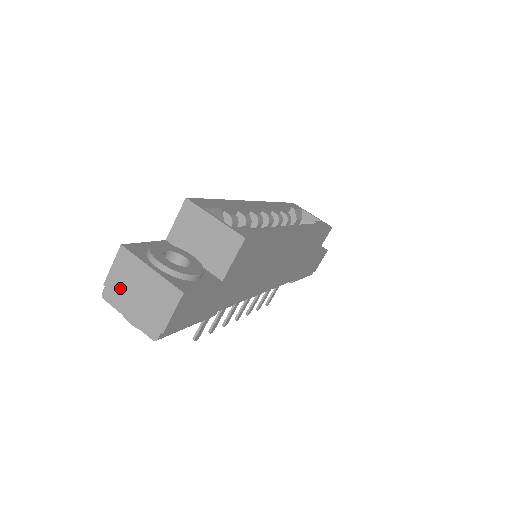
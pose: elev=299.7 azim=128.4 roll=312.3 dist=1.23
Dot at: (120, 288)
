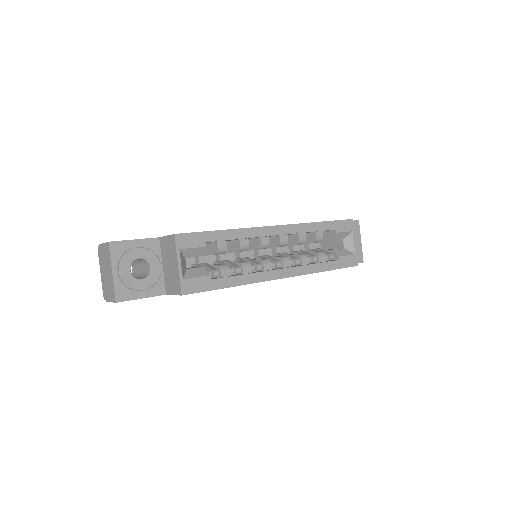
Dot at: (103, 257)
